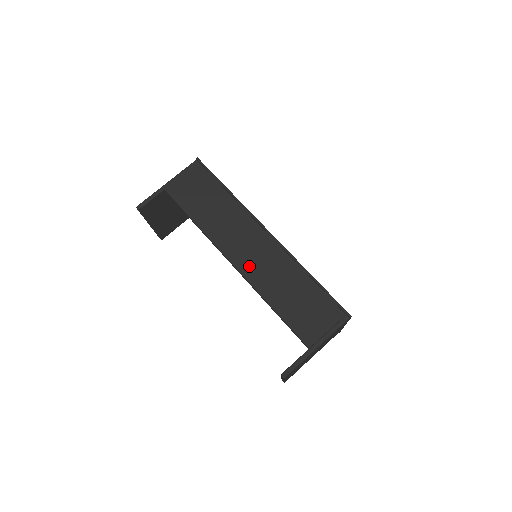
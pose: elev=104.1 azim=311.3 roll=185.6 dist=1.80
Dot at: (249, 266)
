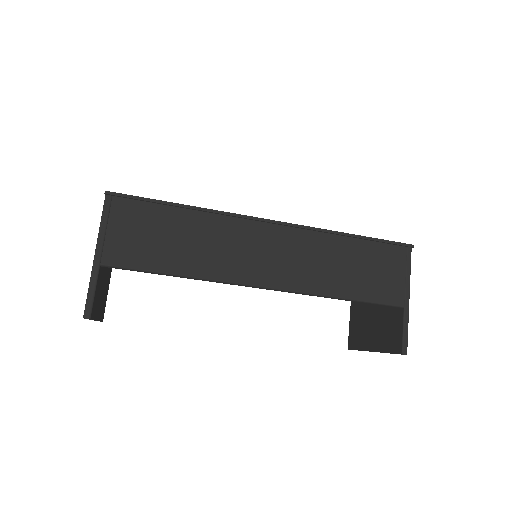
Dot at: (284, 275)
